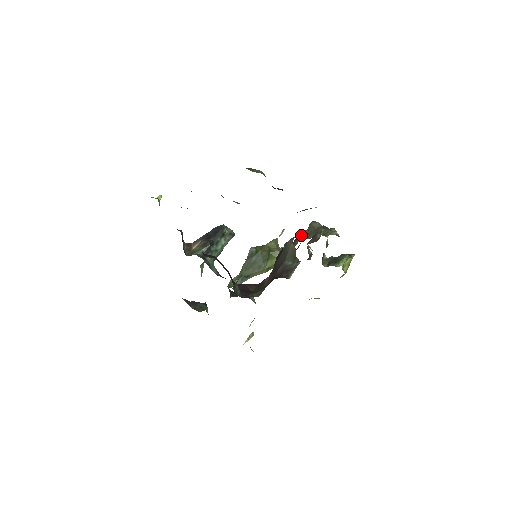
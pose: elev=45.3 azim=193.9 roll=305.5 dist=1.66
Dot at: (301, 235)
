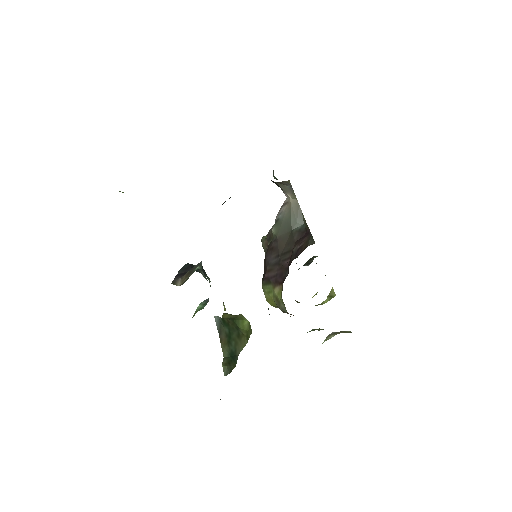
Dot at: occluded
